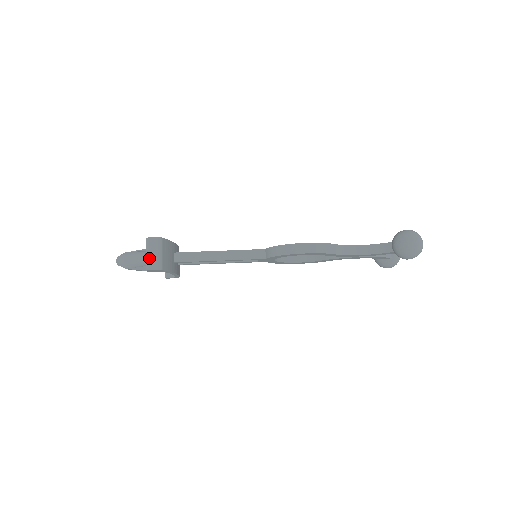
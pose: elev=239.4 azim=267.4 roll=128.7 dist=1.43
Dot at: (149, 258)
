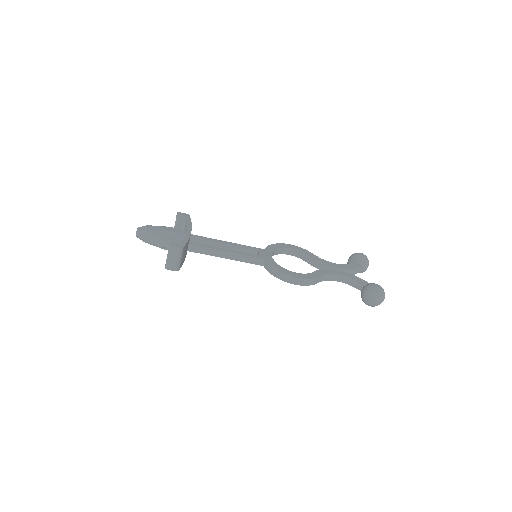
Dot at: (170, 261)
